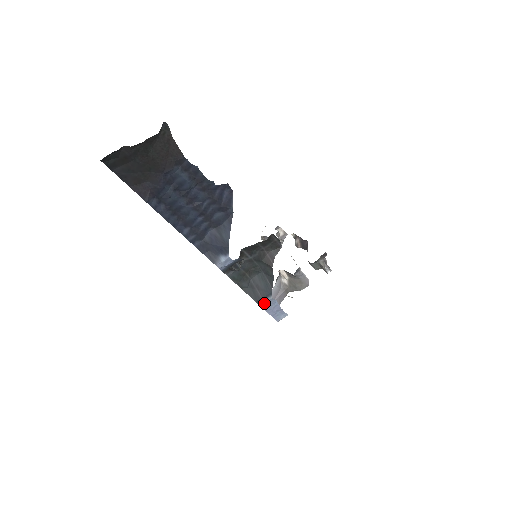
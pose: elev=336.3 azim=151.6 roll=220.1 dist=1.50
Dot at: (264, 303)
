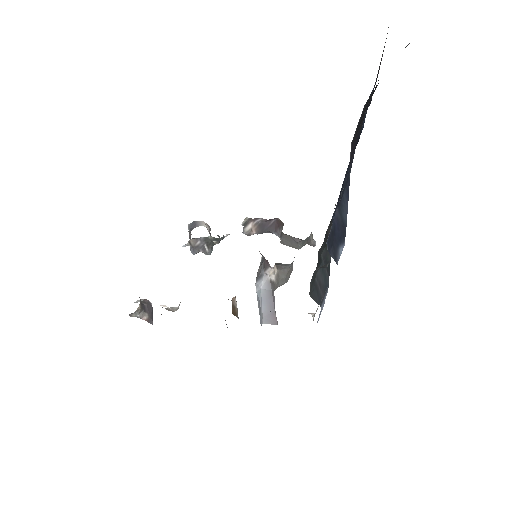
Dot at: (323, 303)
